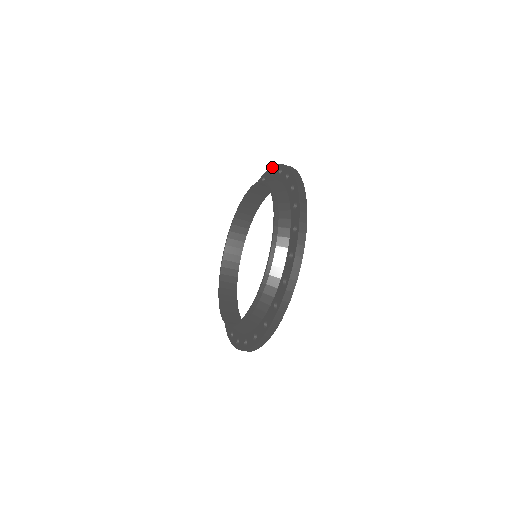
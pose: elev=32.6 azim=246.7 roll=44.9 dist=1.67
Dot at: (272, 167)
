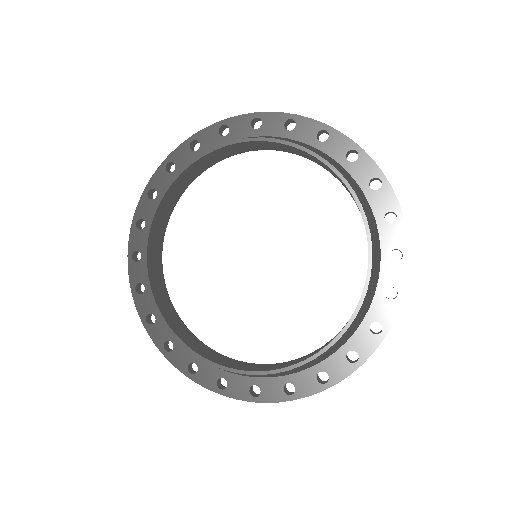
Dot at: (289, 114)
